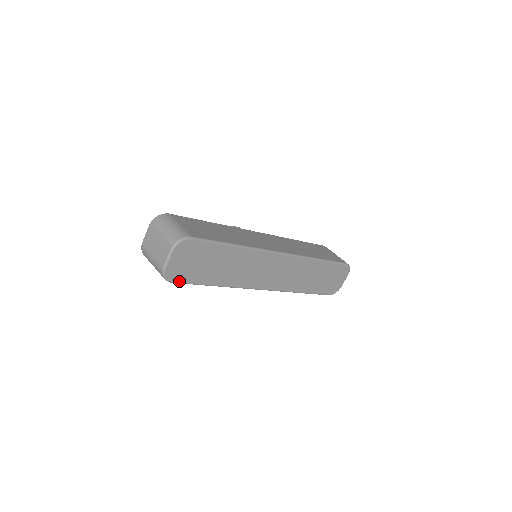
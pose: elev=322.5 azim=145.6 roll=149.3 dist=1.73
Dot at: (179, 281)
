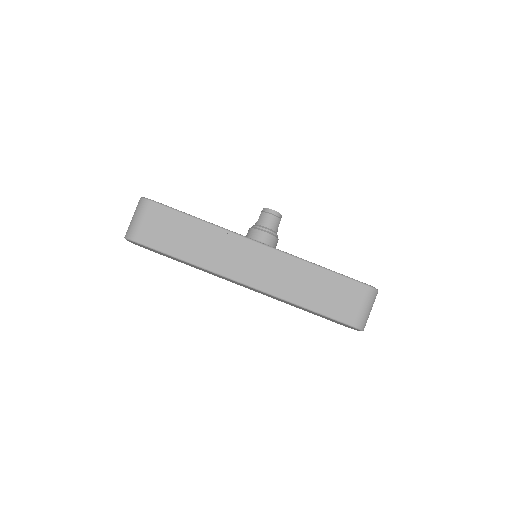
Dot at: occluded
